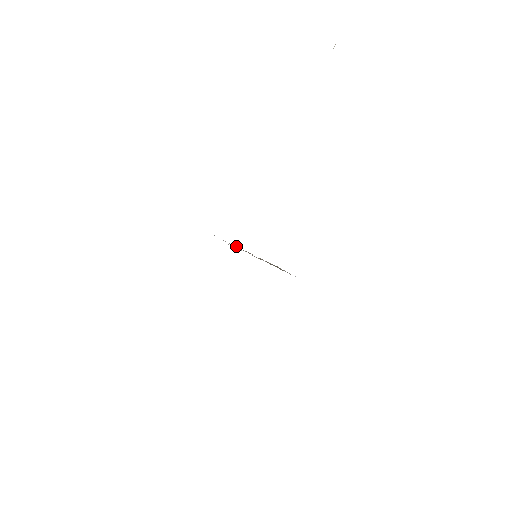
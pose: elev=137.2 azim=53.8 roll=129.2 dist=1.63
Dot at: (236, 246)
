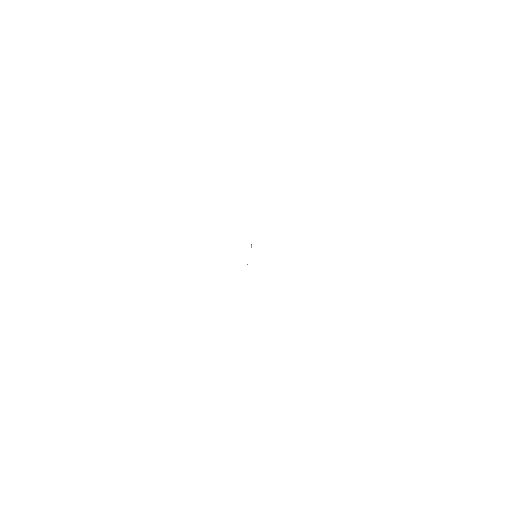
Dot at: occluded
